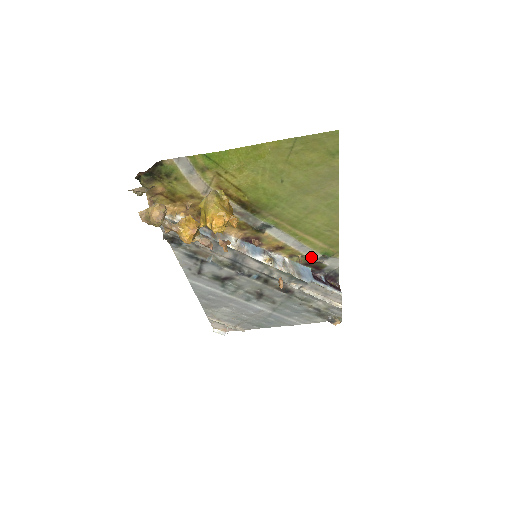
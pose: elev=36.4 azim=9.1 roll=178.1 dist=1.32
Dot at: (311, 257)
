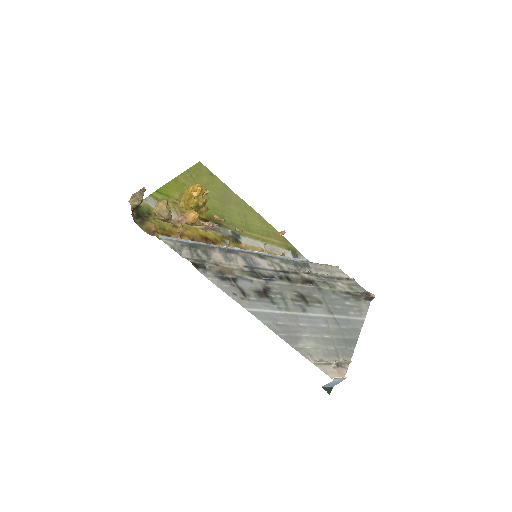
Dot at: (287, 256)
